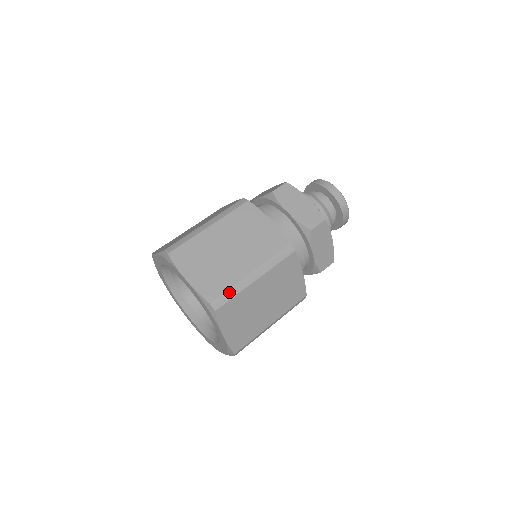
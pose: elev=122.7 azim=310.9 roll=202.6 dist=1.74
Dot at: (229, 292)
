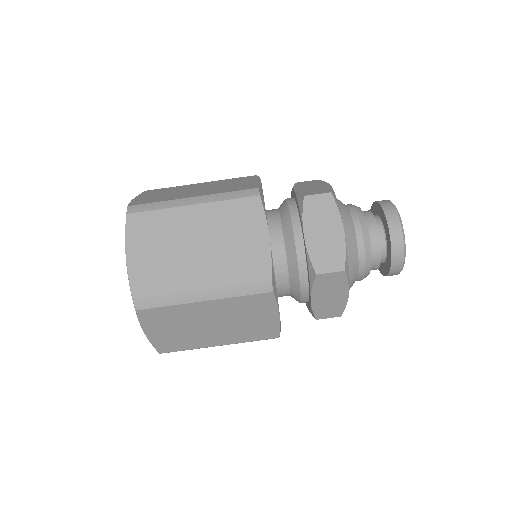
Dot at: (162, 298)
